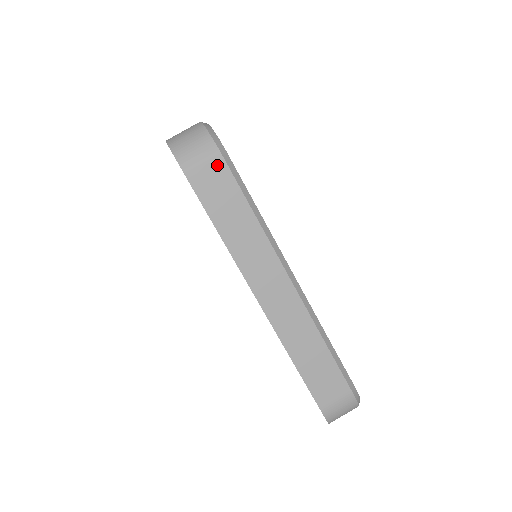
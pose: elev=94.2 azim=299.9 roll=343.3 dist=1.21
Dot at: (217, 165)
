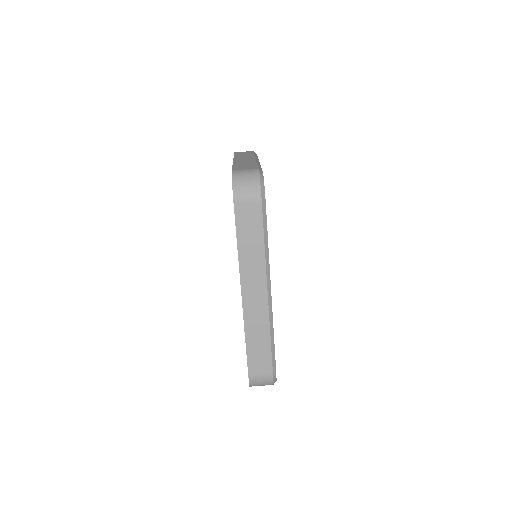
Dot at: (256, 204)
